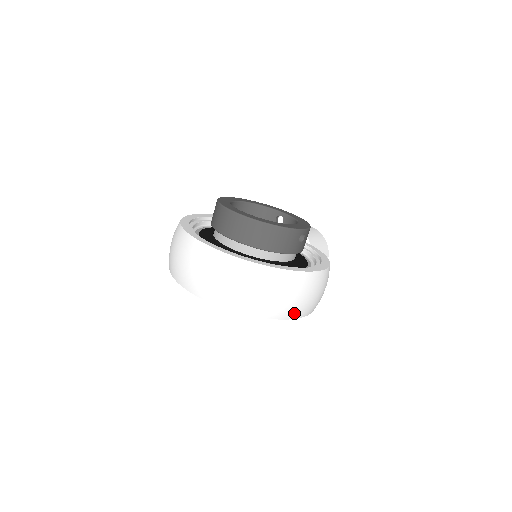
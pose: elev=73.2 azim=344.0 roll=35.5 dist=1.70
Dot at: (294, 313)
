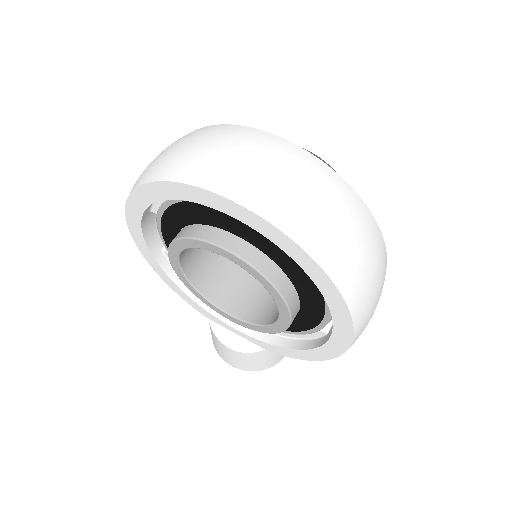
Dot at: (361, 312)
